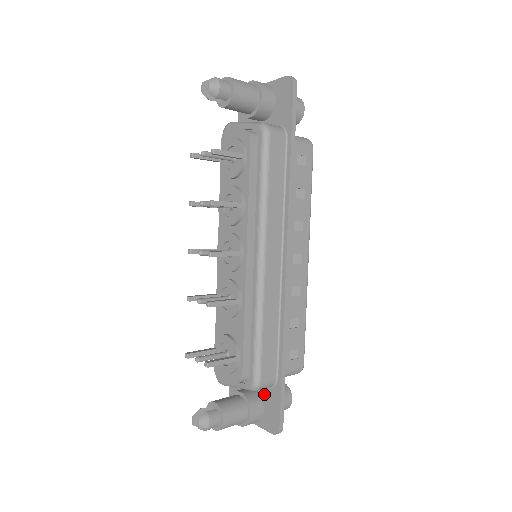
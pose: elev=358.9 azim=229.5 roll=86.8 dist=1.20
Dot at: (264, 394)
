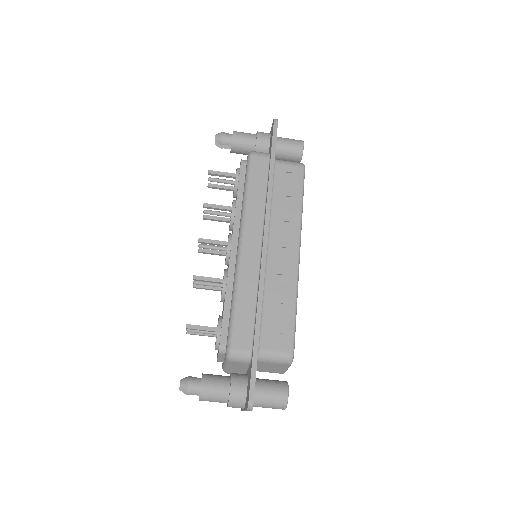
Dot at: (248, 374)
